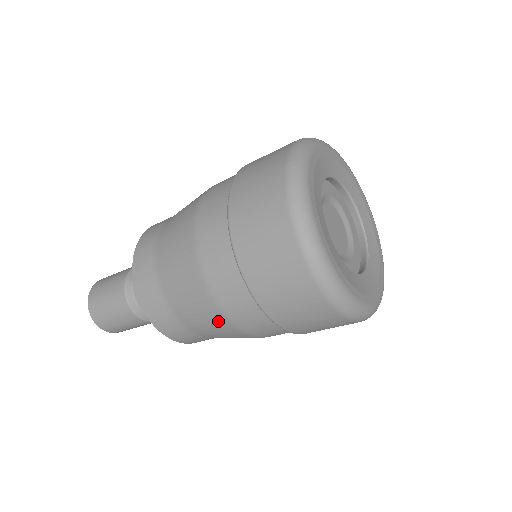
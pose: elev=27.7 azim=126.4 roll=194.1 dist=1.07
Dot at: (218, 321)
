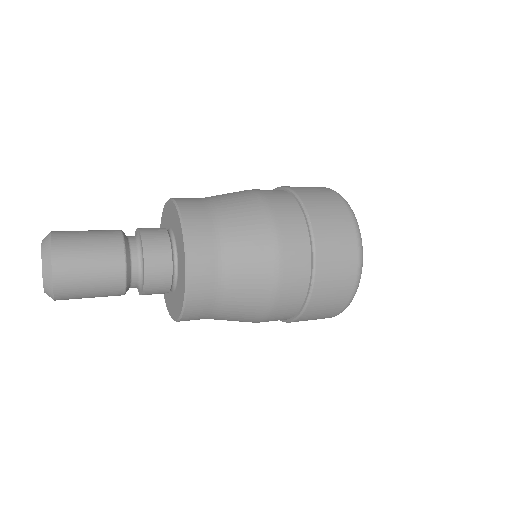
Dot at: (257, 313)
